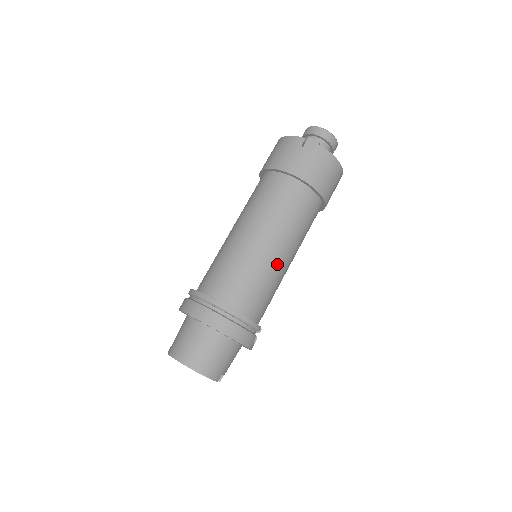
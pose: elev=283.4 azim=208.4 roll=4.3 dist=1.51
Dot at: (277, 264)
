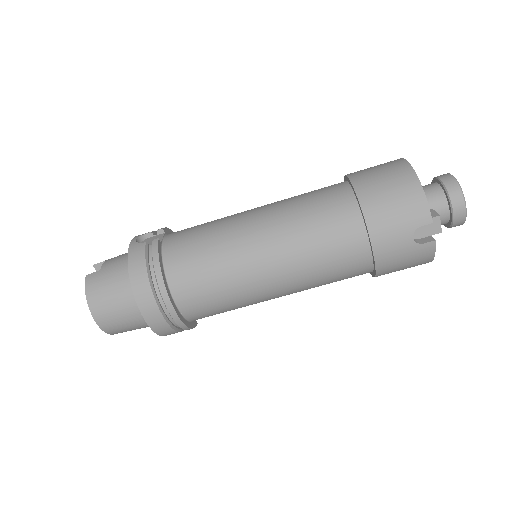
Dot at: (264, 300)
